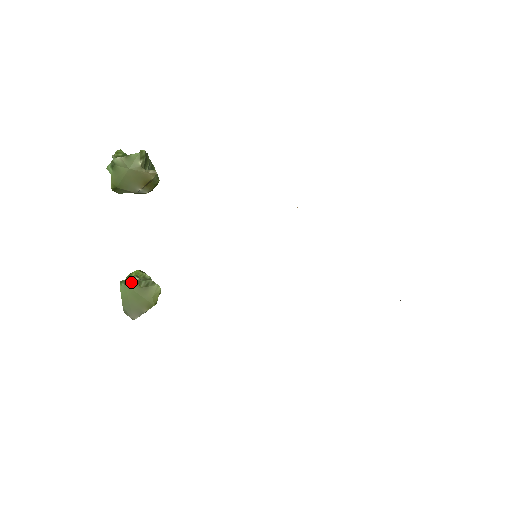
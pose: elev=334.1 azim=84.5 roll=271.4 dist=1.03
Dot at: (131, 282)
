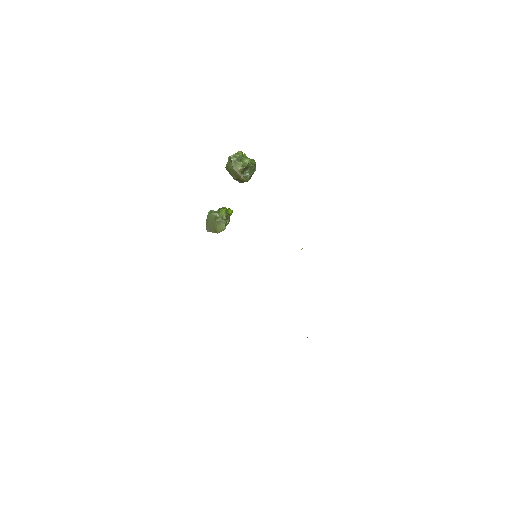
Dot at: (213, 215)
